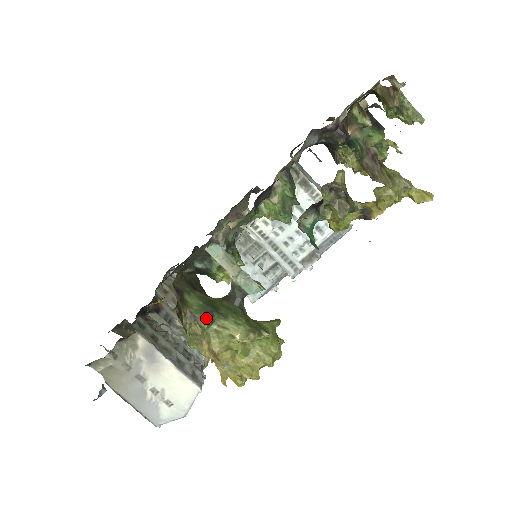
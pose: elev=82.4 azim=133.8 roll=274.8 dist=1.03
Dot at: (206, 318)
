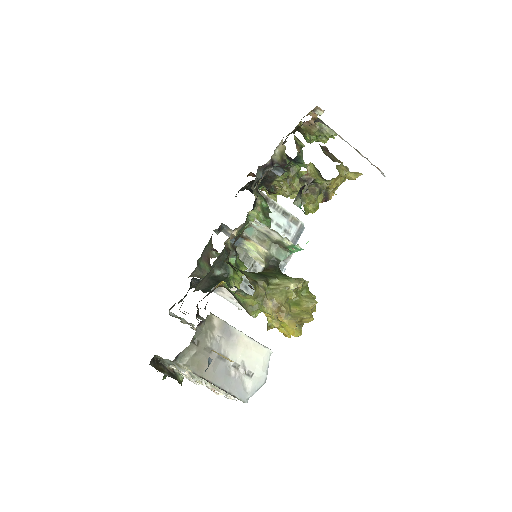
Dot at: (264, 280)
